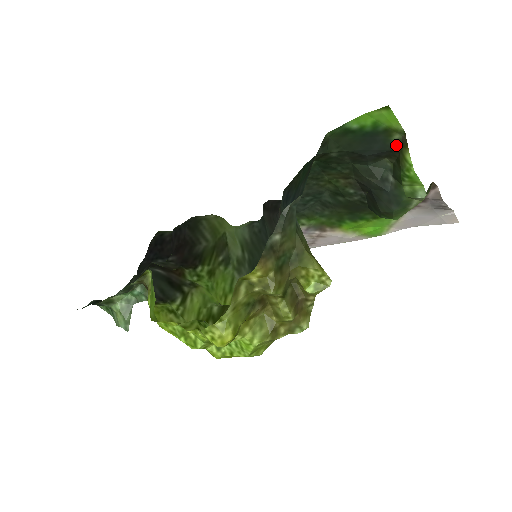
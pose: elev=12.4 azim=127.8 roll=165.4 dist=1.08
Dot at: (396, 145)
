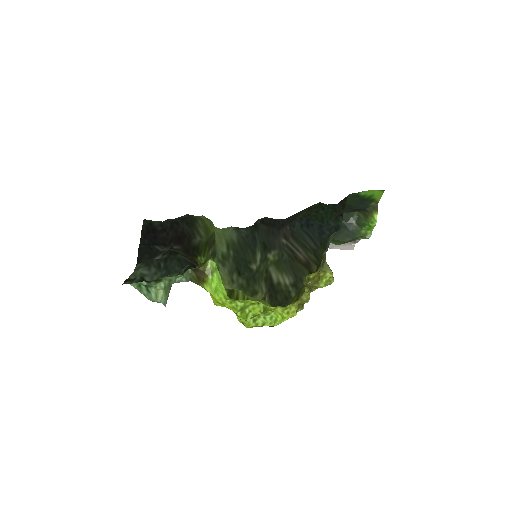
Dot at: (370, 208)
